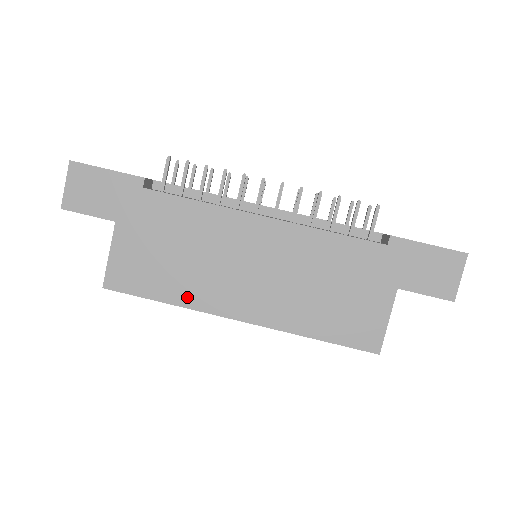
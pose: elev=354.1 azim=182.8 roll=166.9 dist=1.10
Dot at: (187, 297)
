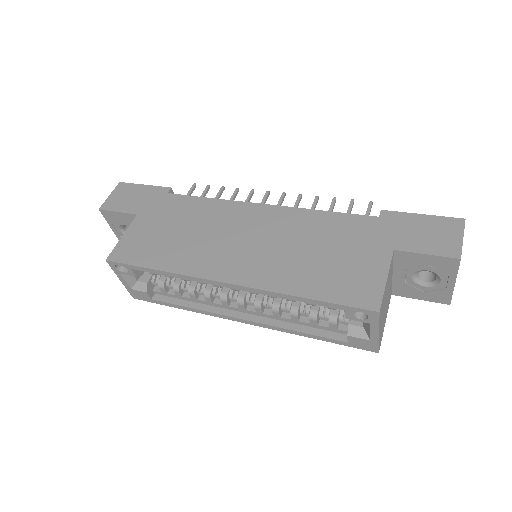
Dot at: (179, 264)
